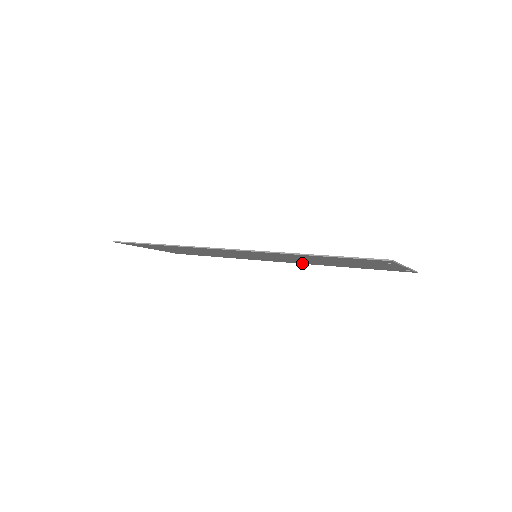
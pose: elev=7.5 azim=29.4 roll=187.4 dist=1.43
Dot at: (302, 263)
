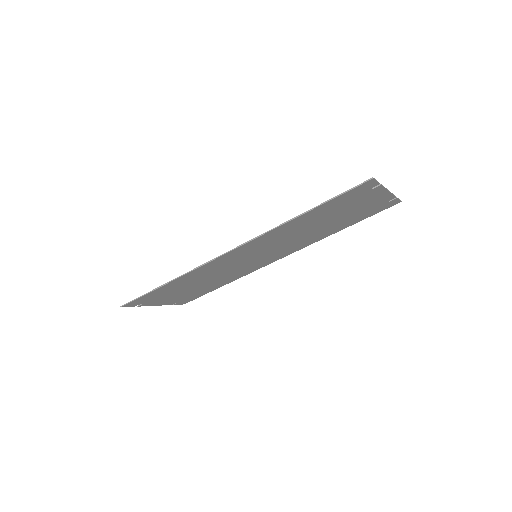
Dot at: (299, 248)
